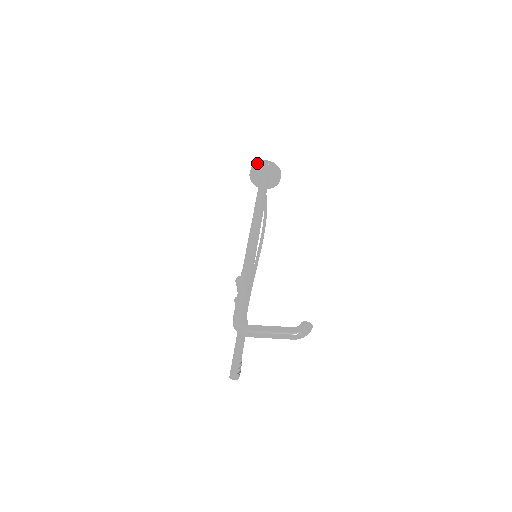
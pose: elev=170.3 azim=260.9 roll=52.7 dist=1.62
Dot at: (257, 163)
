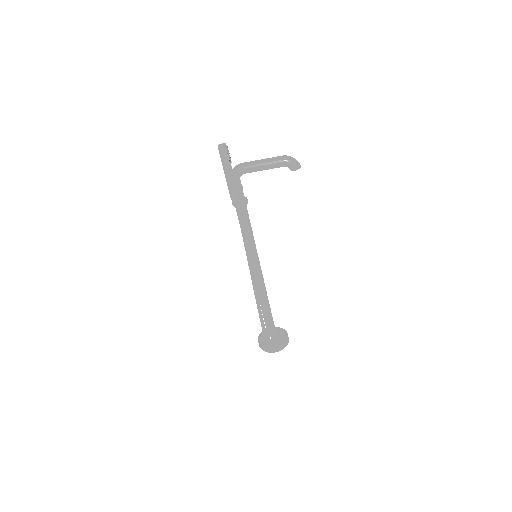
Dot at: occluded
